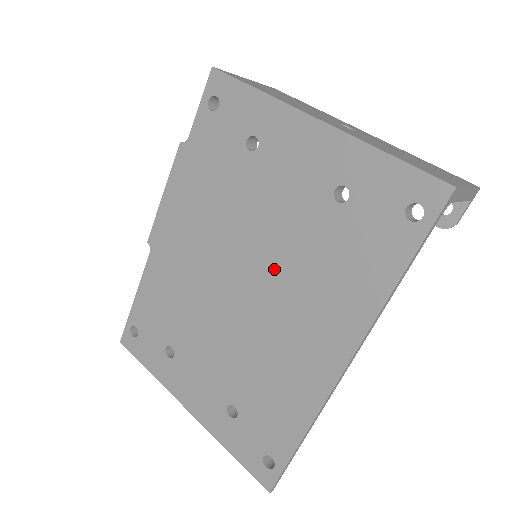
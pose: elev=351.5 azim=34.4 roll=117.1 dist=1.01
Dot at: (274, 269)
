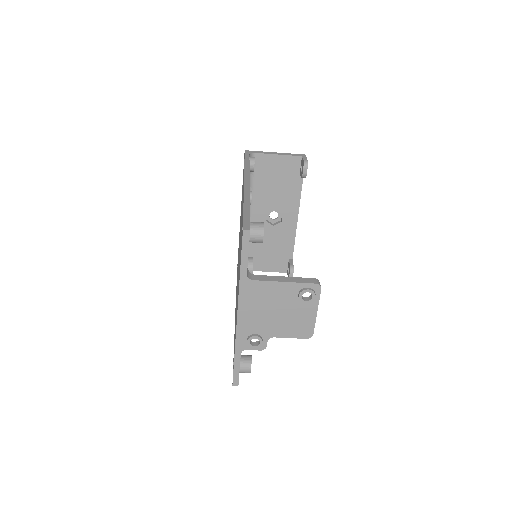
Dot at: occluded
